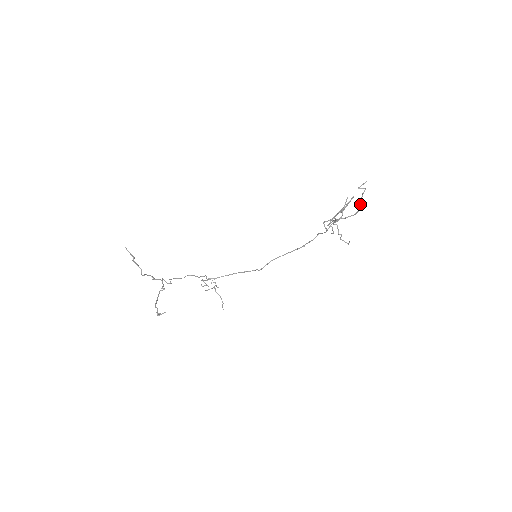
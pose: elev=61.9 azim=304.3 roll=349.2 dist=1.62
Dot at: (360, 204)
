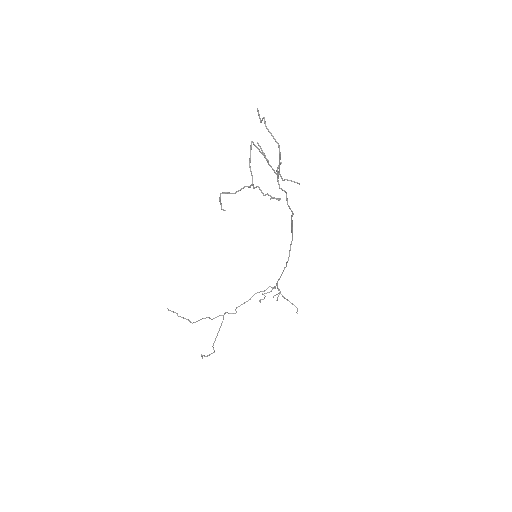
Dot at: (273, 138)
